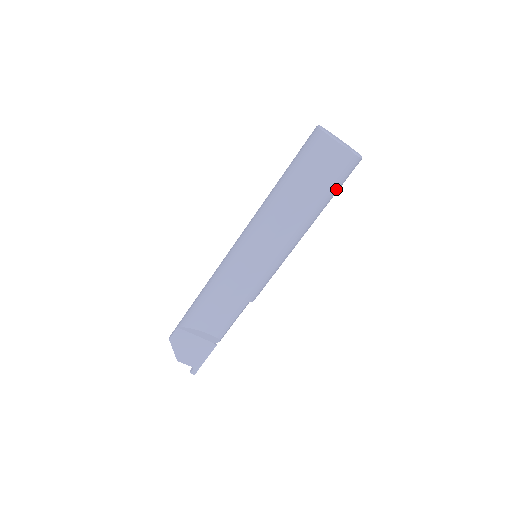
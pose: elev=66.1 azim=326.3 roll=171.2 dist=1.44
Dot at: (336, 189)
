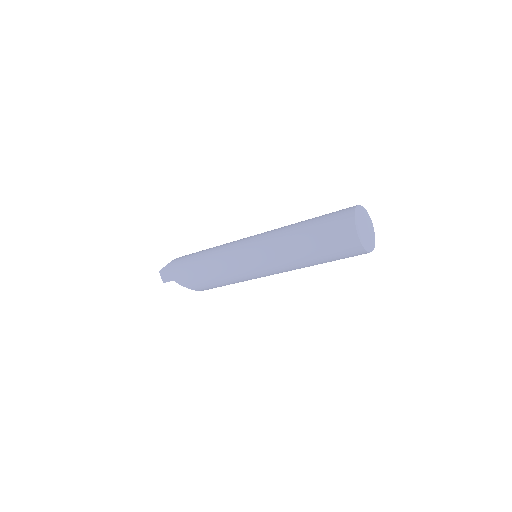
Dot at: occluded
